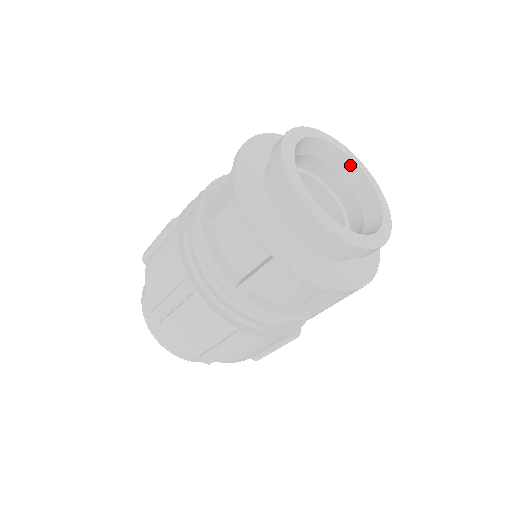
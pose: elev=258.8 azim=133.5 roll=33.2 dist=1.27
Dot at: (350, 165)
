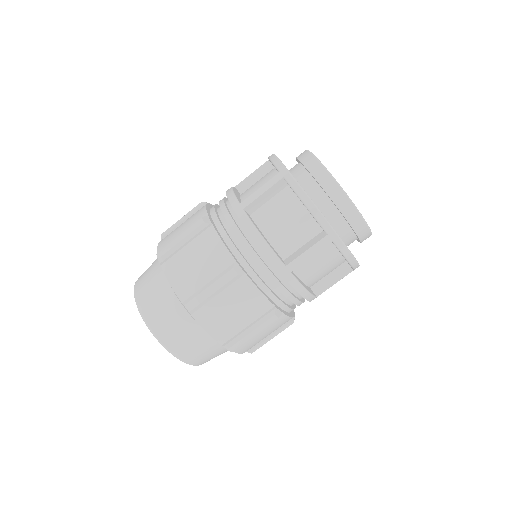
Dot at: occluded
